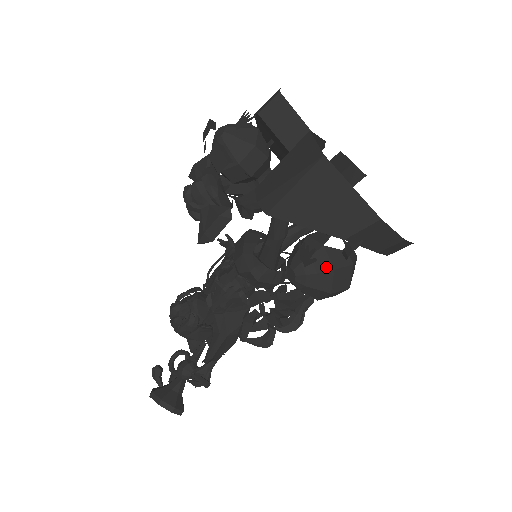
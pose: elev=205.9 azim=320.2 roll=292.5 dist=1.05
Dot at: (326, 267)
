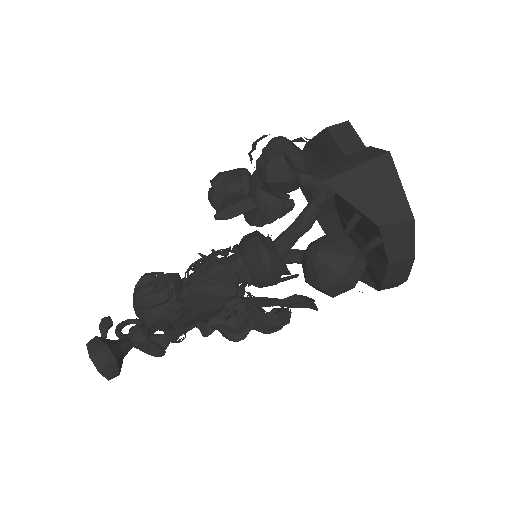
Dot at: (348, 253)
